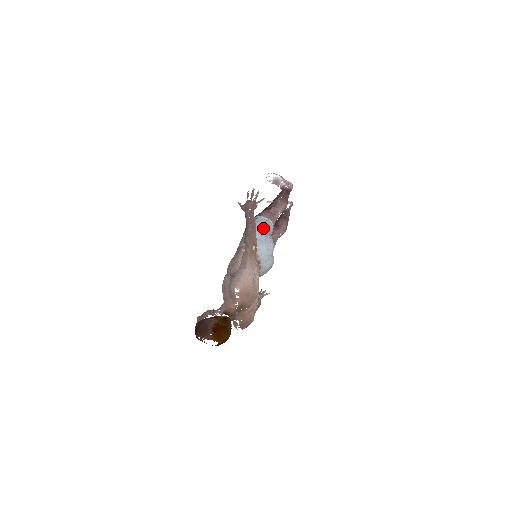
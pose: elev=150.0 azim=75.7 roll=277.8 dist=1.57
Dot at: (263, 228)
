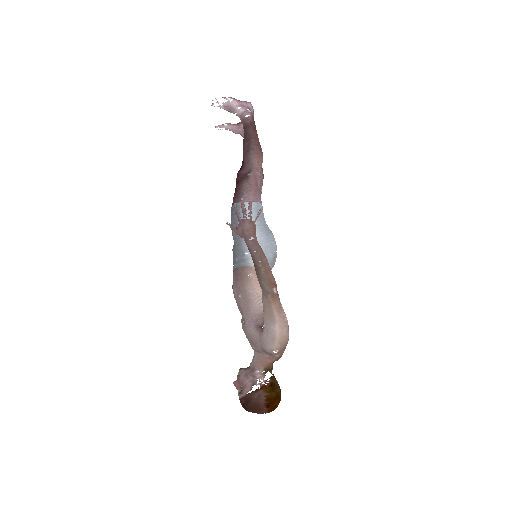
Dot at: (259, 227)
